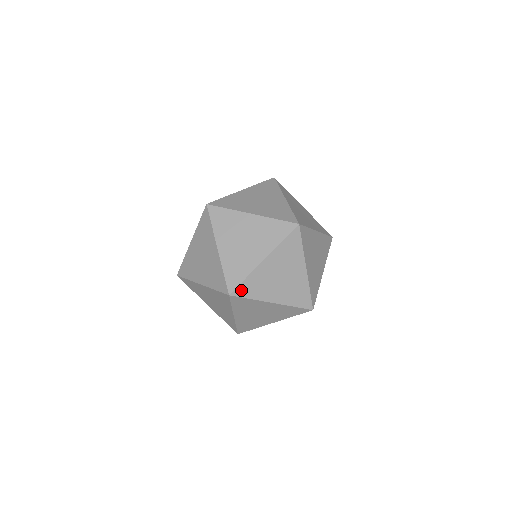
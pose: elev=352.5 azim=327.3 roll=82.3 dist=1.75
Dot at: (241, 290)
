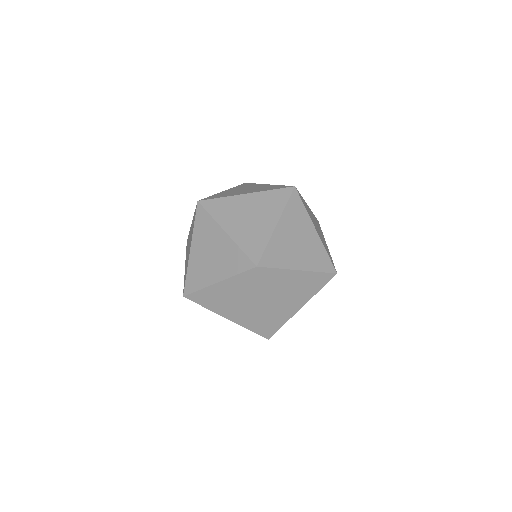
Dot at: (210, 204)
